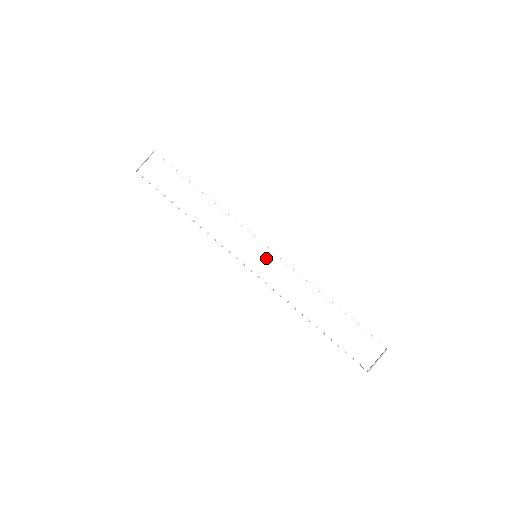
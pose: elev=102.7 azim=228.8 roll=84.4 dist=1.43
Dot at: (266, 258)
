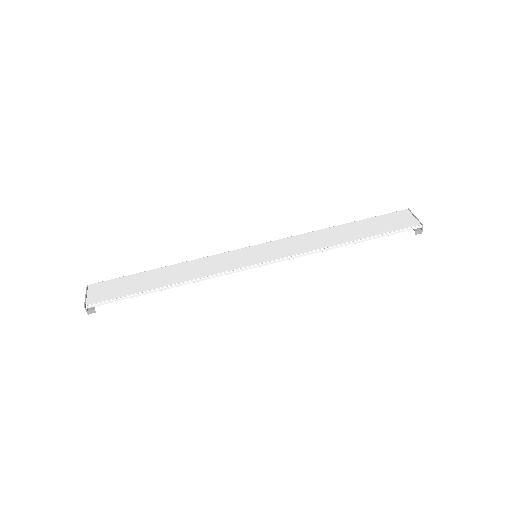
Dot at: (264, 249)
